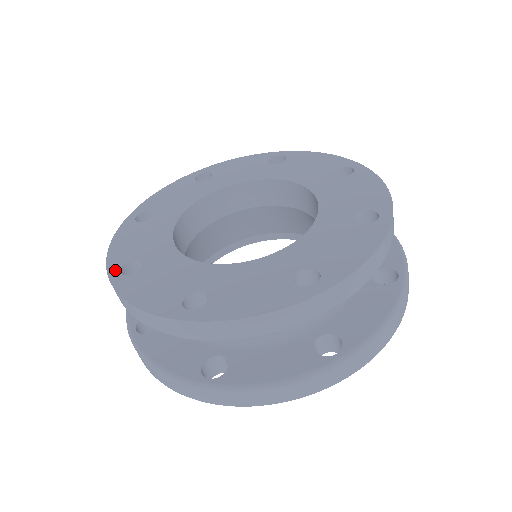
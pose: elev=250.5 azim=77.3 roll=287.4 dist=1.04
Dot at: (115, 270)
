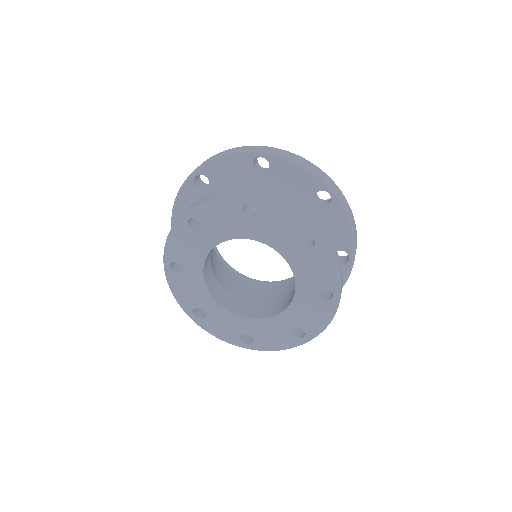
Dot at: (191, 314)
